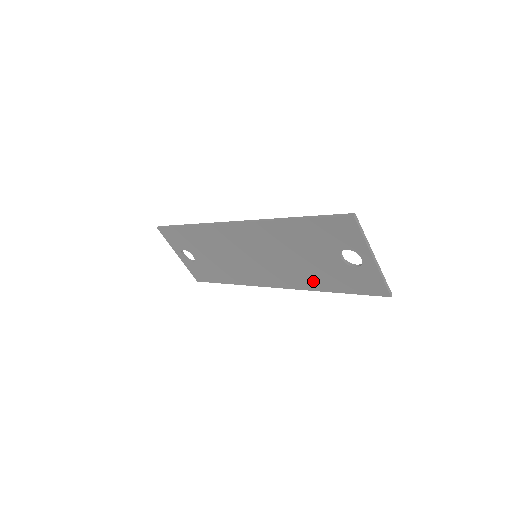
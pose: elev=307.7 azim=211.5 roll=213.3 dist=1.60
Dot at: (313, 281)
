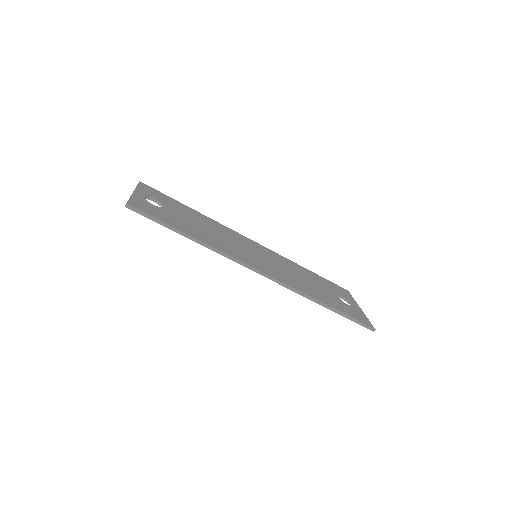
Dot at: occluded
